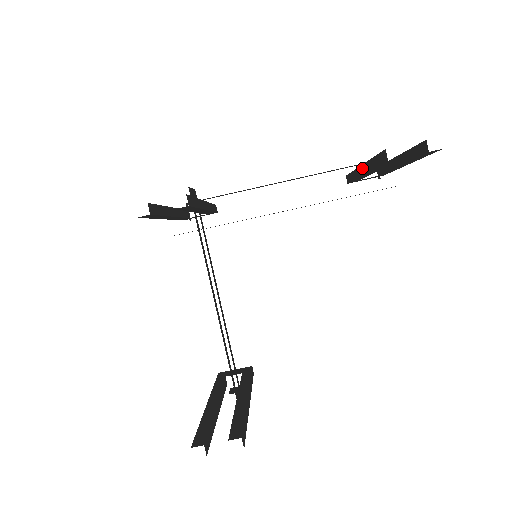
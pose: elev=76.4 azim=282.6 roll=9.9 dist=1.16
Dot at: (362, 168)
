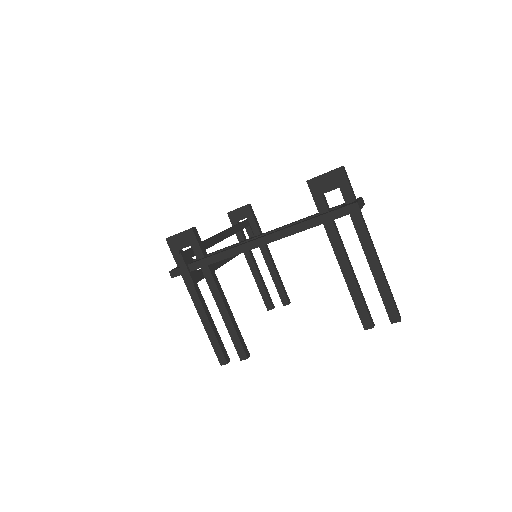
Dot at: (336, 258)
